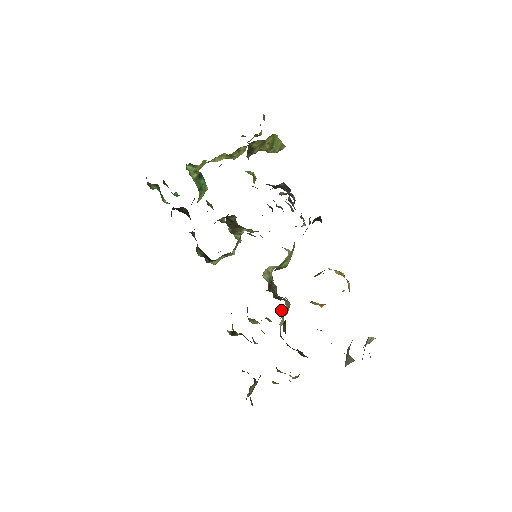
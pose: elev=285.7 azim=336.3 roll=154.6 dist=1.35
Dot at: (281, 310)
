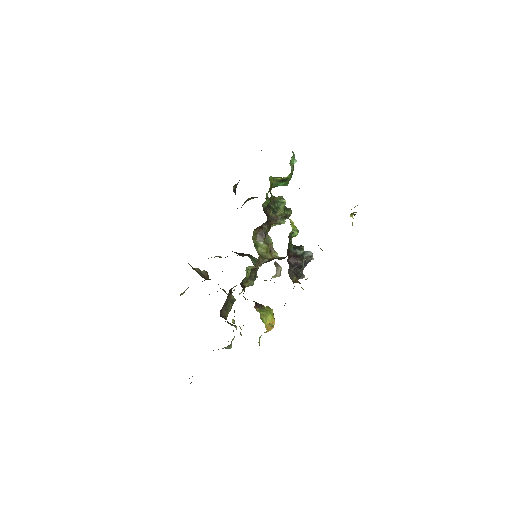
Dot at: occluded
